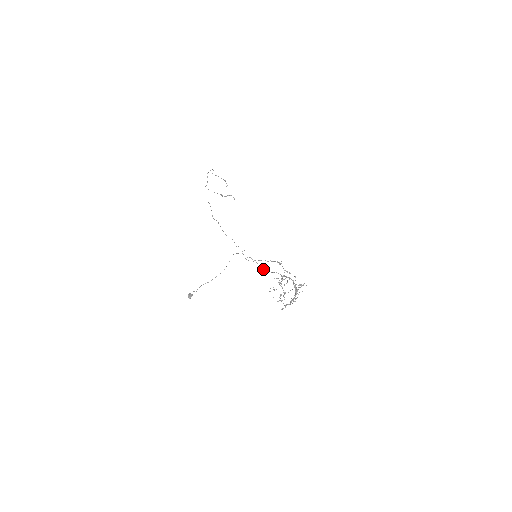
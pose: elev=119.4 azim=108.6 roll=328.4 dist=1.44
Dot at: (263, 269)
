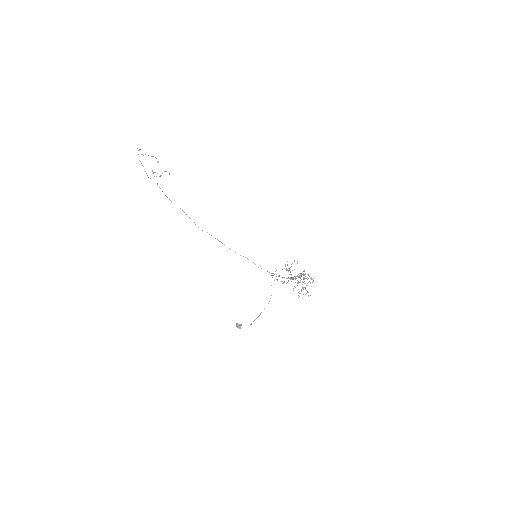
Dot at: occluded
